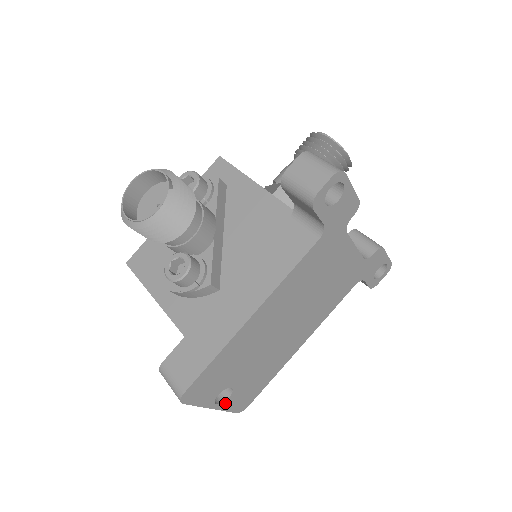
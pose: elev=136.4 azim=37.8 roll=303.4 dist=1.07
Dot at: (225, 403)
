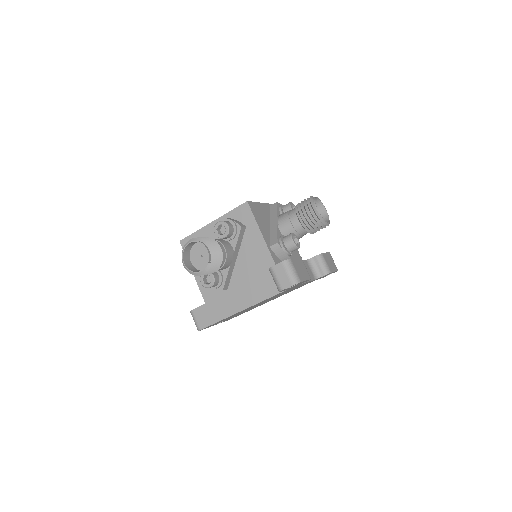
Dot at: (221, 322)
